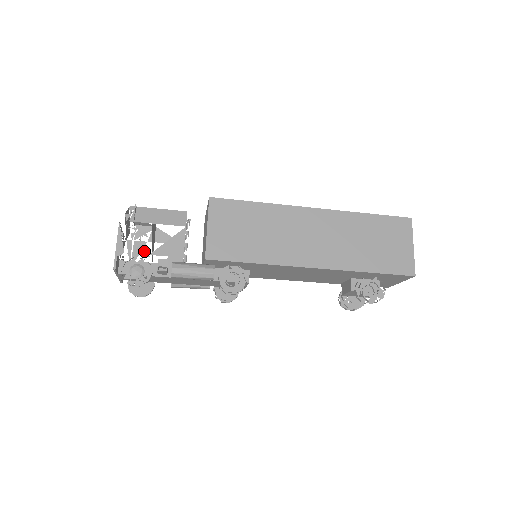
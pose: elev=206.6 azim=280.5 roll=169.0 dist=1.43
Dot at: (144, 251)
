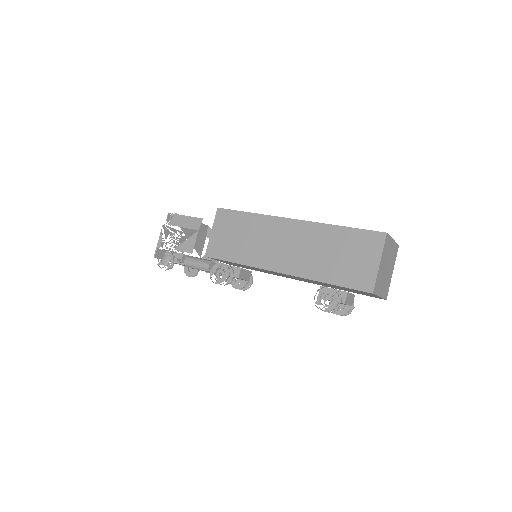
Dot at: occluded
